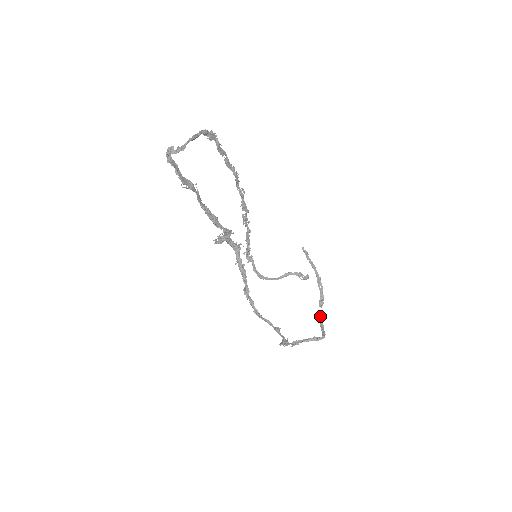
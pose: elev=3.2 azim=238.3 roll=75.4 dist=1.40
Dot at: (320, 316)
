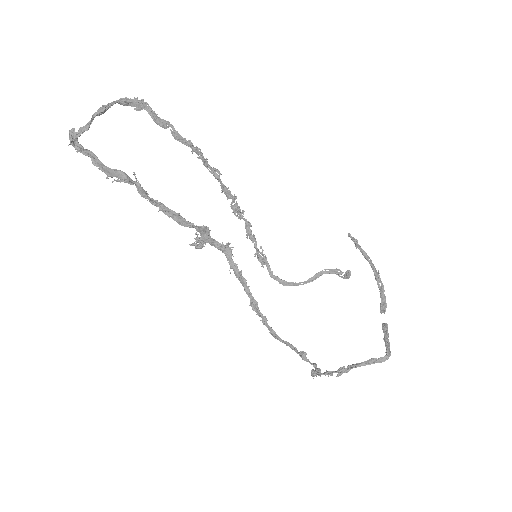
Dot at: (384, 326)
